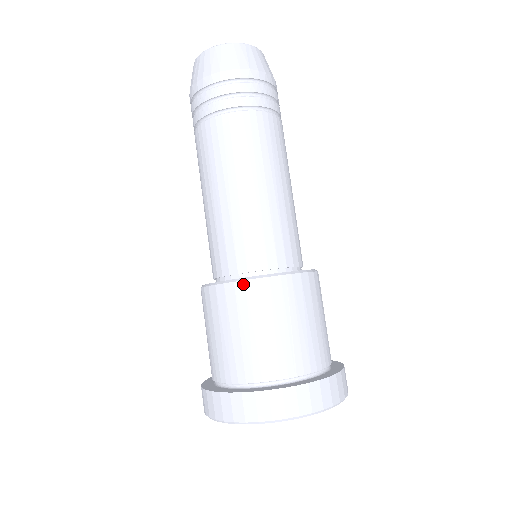
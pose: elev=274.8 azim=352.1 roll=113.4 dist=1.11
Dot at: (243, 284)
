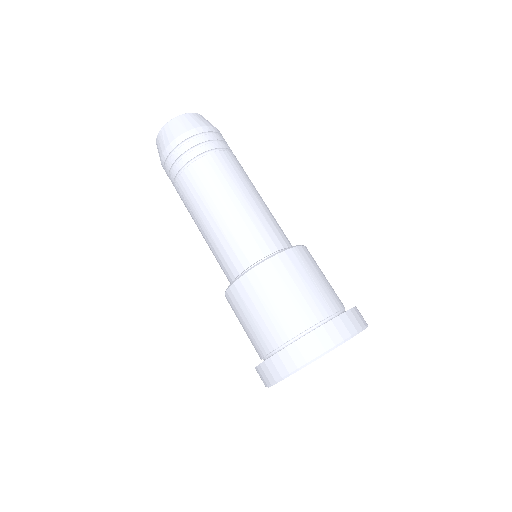
Dot at: (268, 262)
